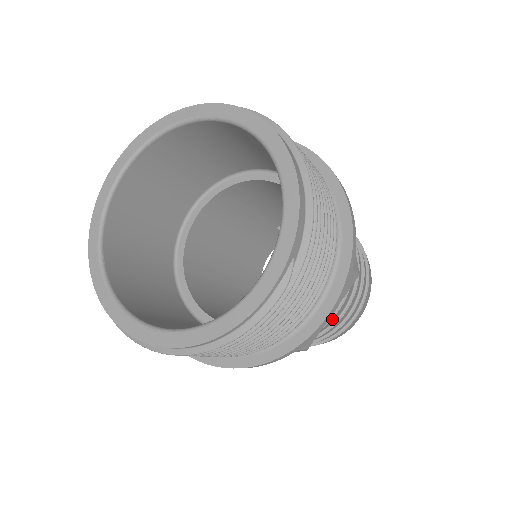
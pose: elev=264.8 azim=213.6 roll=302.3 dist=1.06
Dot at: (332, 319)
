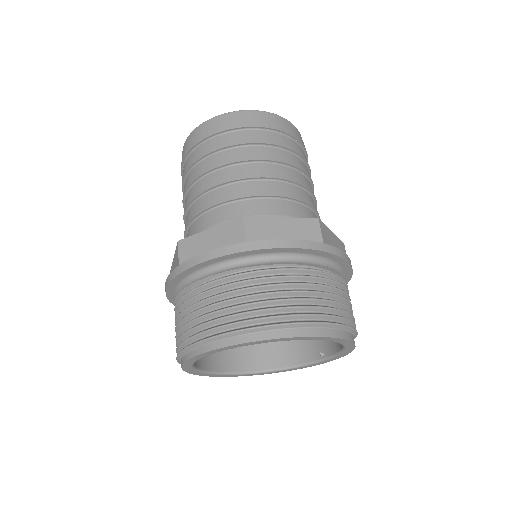
Dot at: occluded
